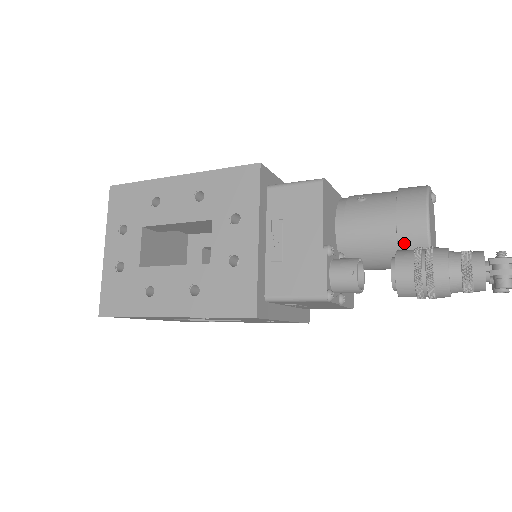
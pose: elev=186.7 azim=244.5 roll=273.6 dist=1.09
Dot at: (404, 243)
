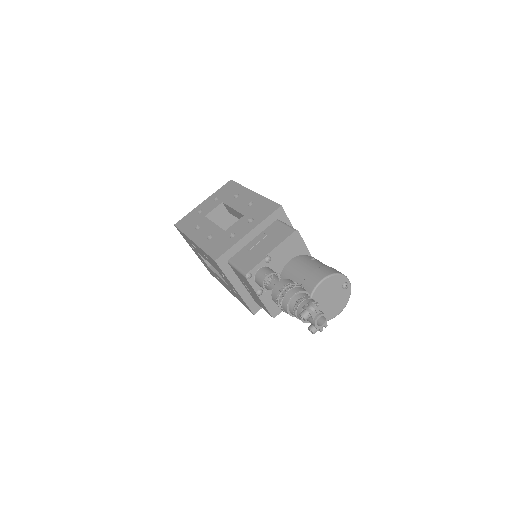
Dot at: (304, 286)
